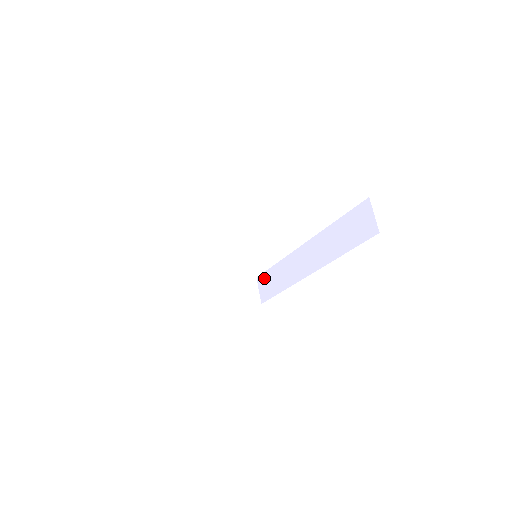
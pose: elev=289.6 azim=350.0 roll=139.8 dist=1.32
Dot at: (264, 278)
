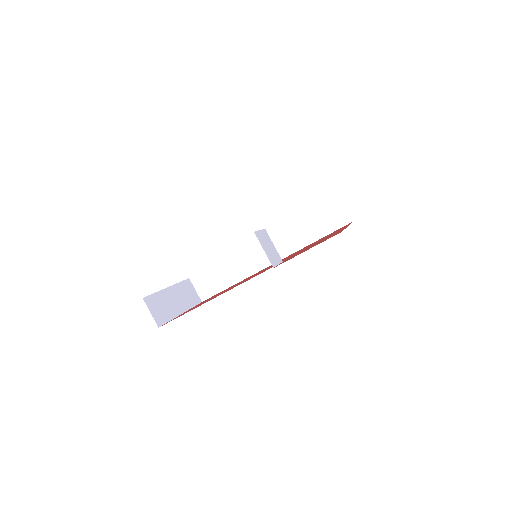
Dot at: (203, 277)
